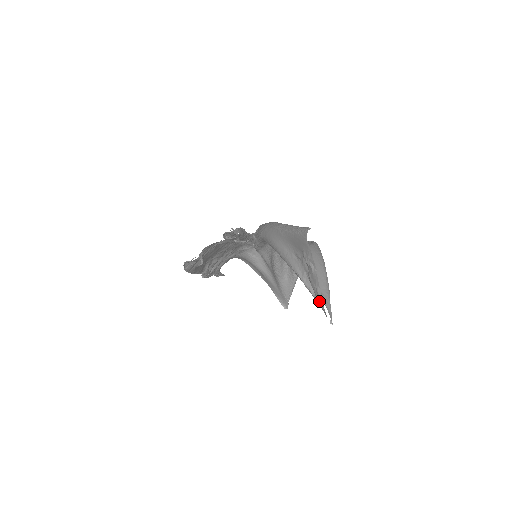
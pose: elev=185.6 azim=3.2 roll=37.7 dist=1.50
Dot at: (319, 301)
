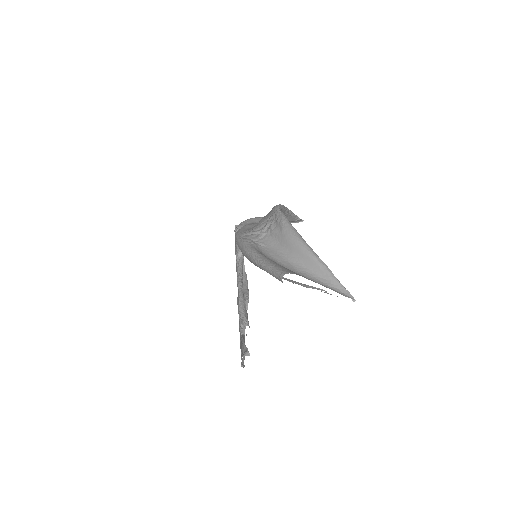
Dot at: occluded
